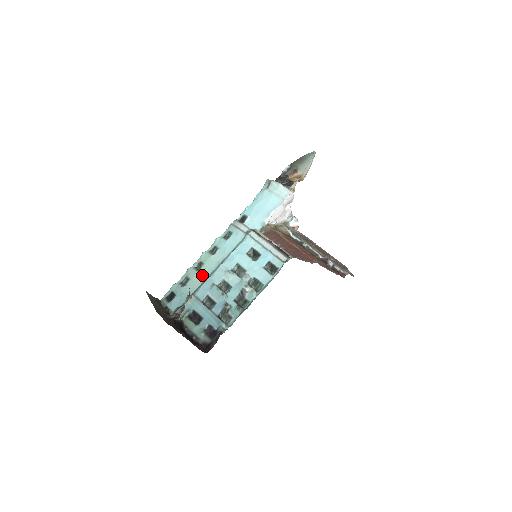
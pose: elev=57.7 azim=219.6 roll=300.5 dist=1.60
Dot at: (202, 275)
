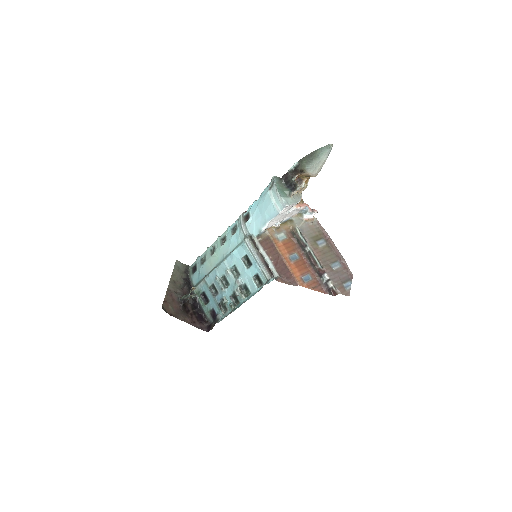
Dot at: (213, 262)
